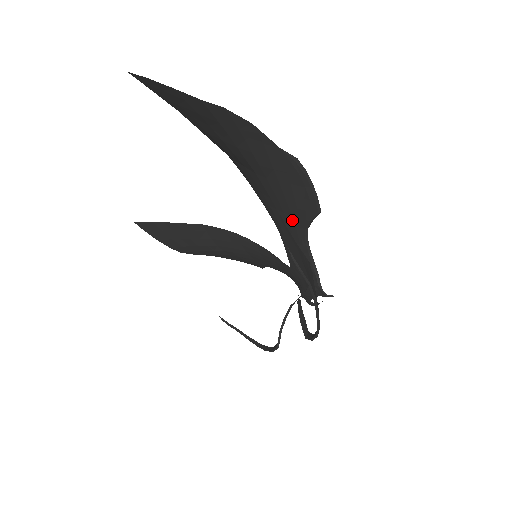
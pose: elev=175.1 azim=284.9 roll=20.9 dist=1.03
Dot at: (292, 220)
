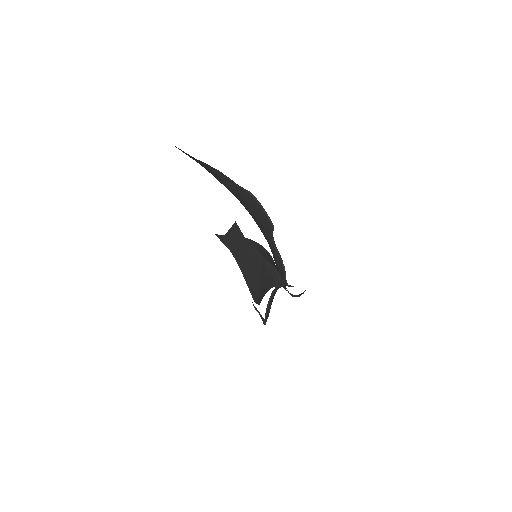
Dot at: (265, 232)
